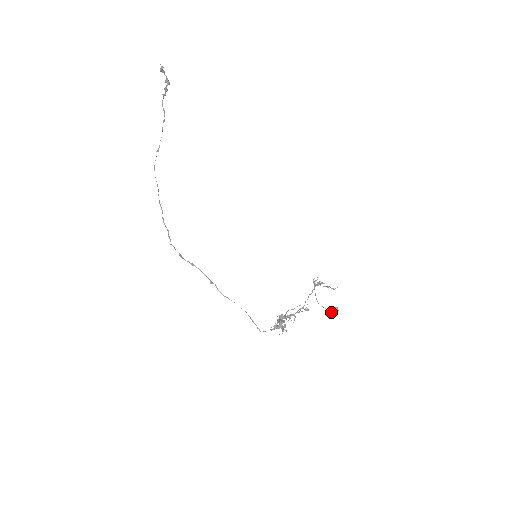
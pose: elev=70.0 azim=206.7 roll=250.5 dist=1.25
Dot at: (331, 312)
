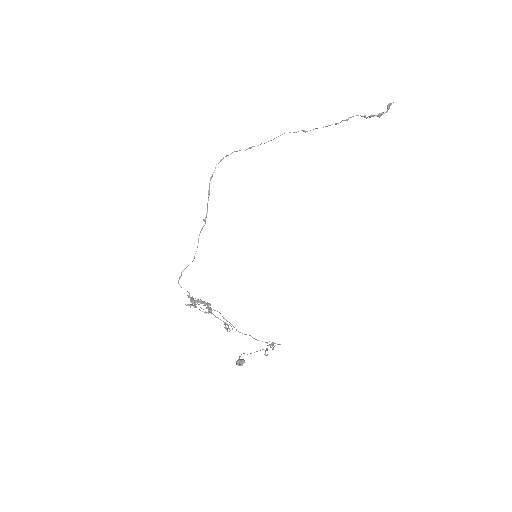
Dot at: (238, 359)
